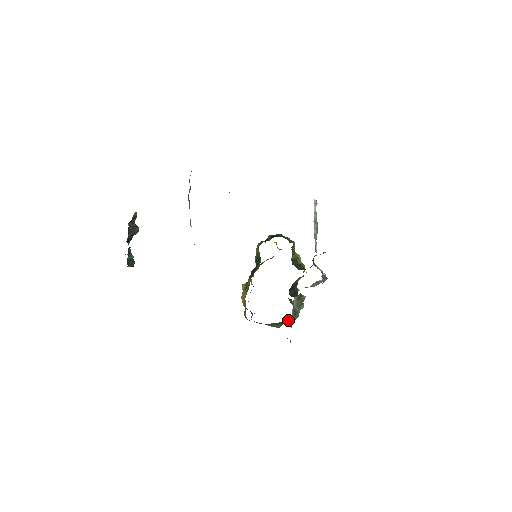
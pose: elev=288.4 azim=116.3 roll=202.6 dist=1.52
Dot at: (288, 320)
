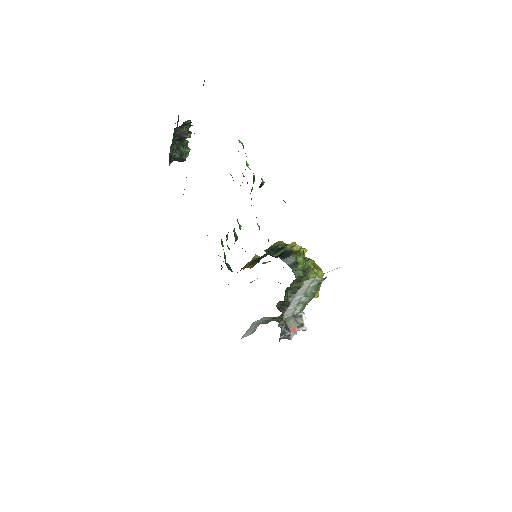
Dot at: occluded
